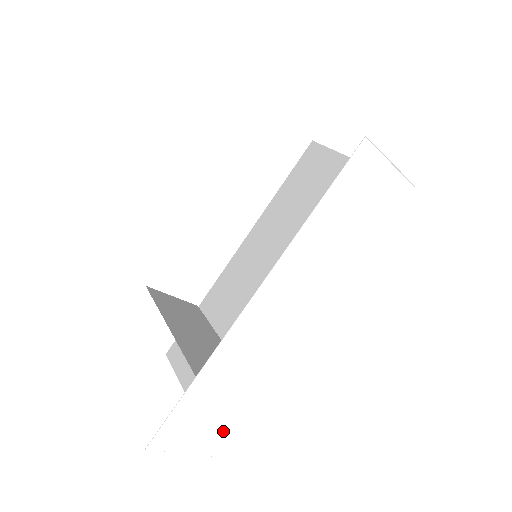
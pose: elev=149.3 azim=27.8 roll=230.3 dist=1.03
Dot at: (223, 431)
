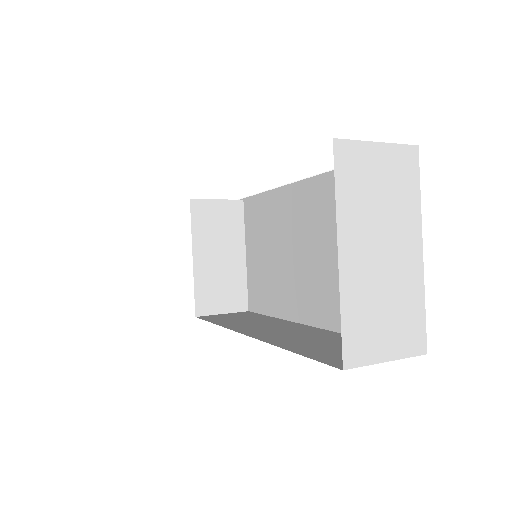
Dot at: occluded
